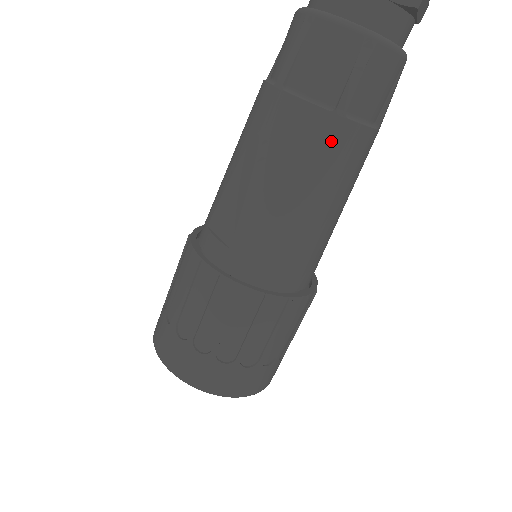
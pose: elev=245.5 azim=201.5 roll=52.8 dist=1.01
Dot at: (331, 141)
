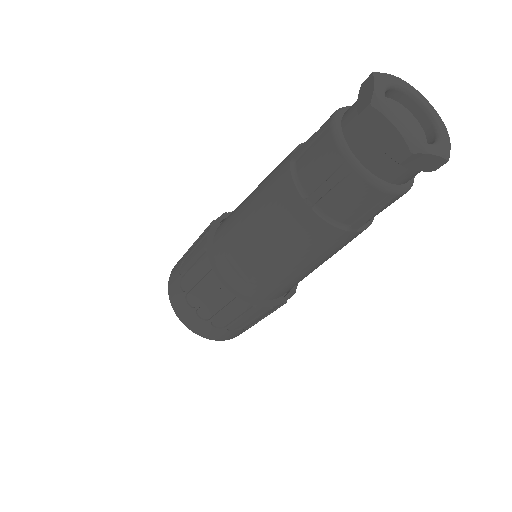
Dot at: (341, 242)
